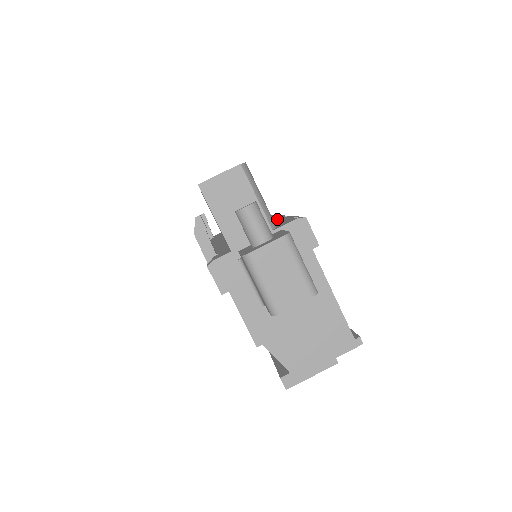
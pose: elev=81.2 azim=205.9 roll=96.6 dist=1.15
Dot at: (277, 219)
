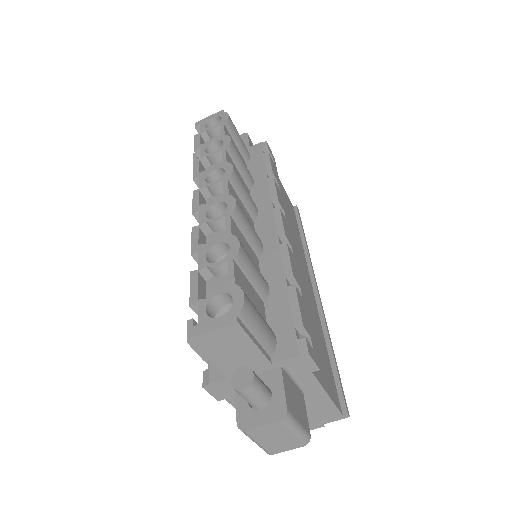
Dot at: (280, 283)
